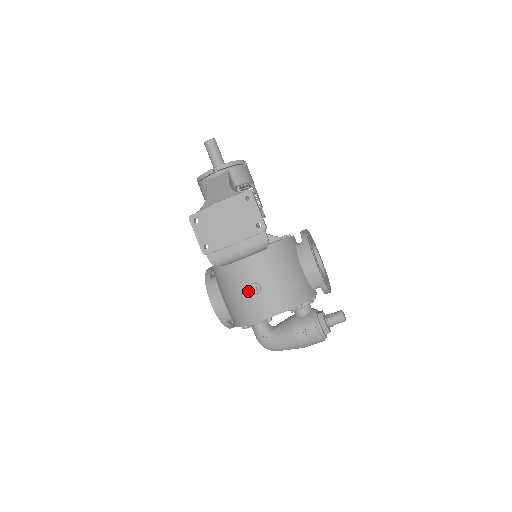
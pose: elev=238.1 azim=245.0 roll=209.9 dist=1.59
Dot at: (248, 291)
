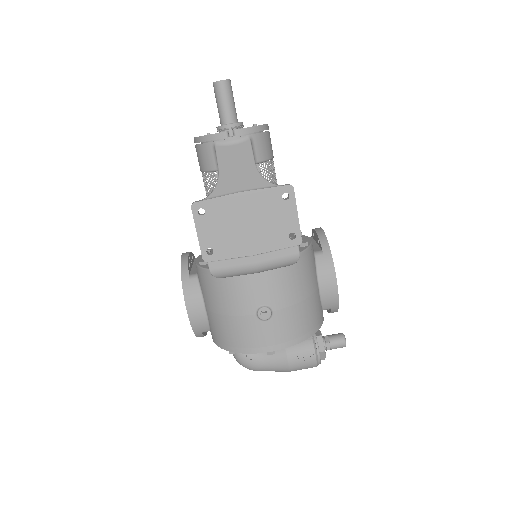
Dot at: (253, 315)
